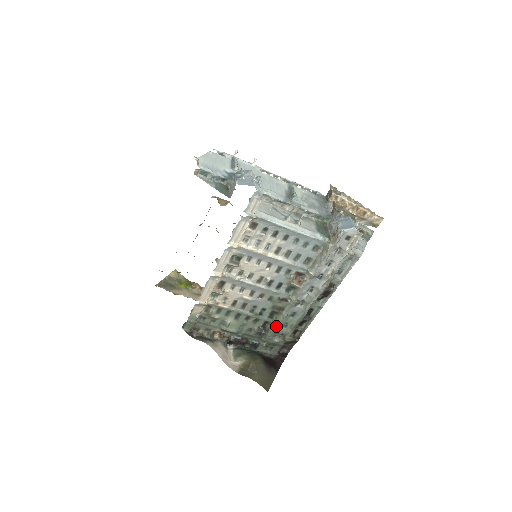
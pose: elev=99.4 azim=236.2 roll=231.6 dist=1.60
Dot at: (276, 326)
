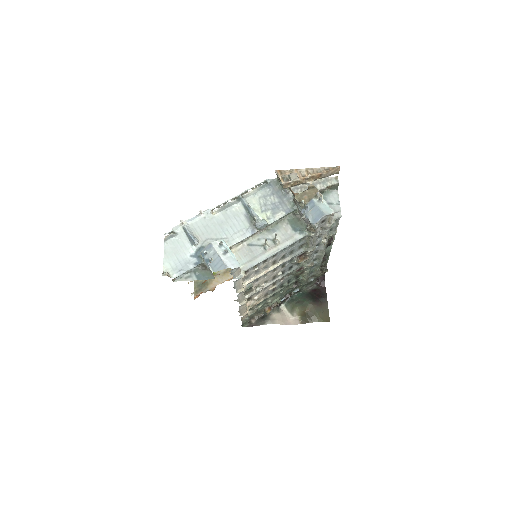
Dot at: (305, 280)
